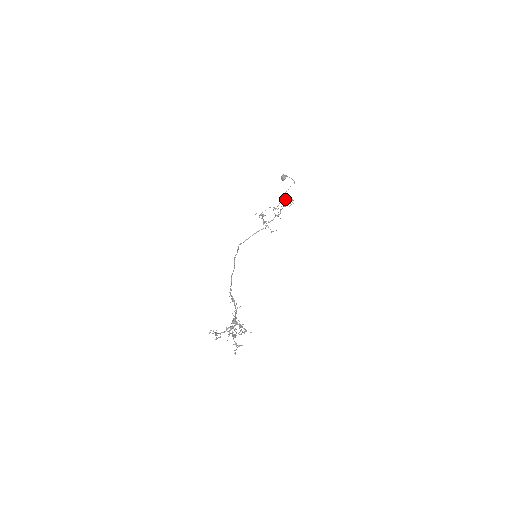
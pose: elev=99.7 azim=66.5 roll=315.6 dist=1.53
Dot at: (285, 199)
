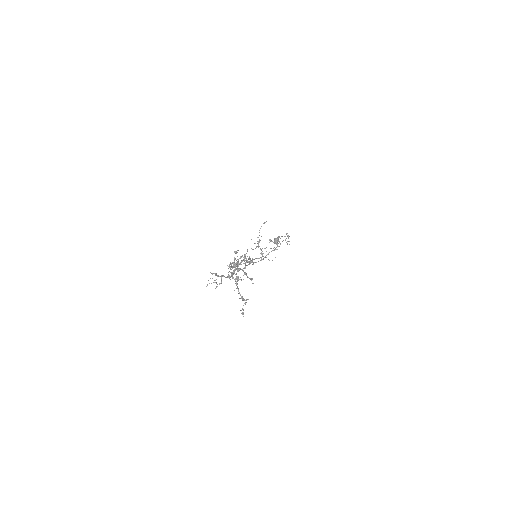
Dot at: (280, 243)
